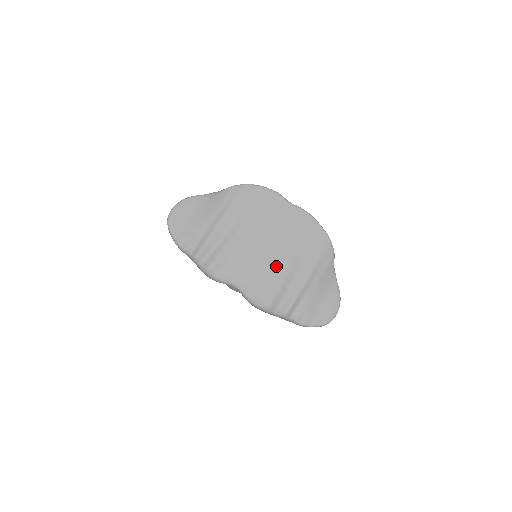
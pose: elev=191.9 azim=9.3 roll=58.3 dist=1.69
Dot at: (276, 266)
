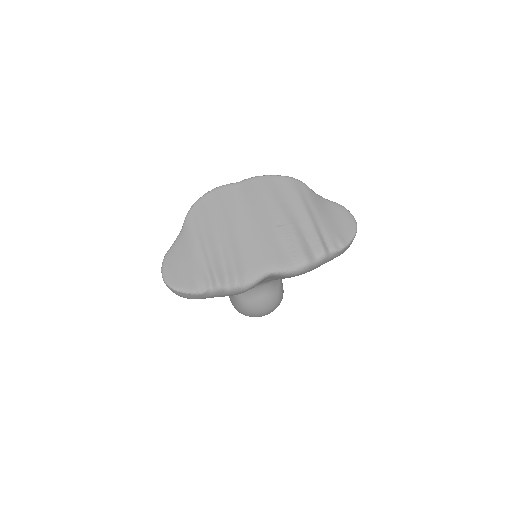
Dot at: (278, 229)
